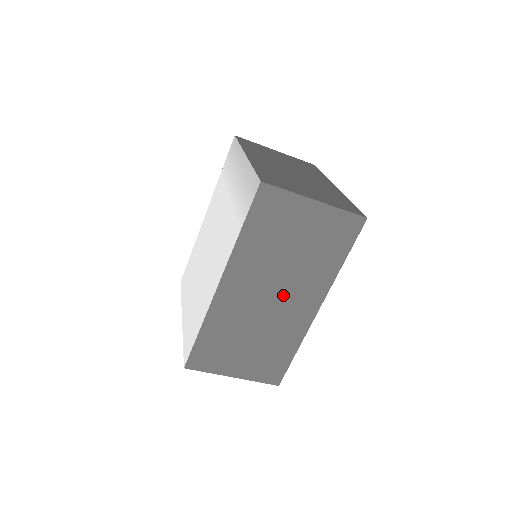
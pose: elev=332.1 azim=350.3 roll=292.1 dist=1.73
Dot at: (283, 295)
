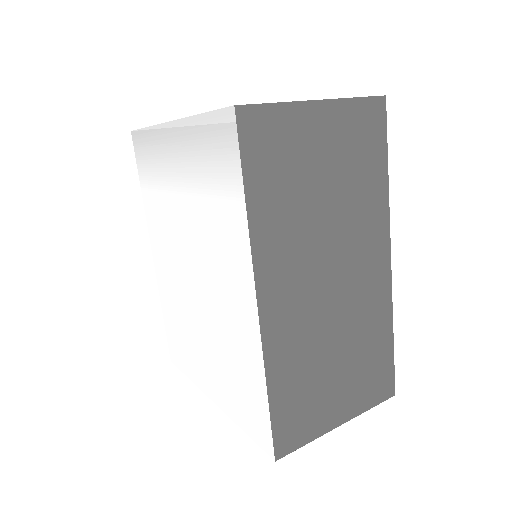
Dot at: (343, 266)
